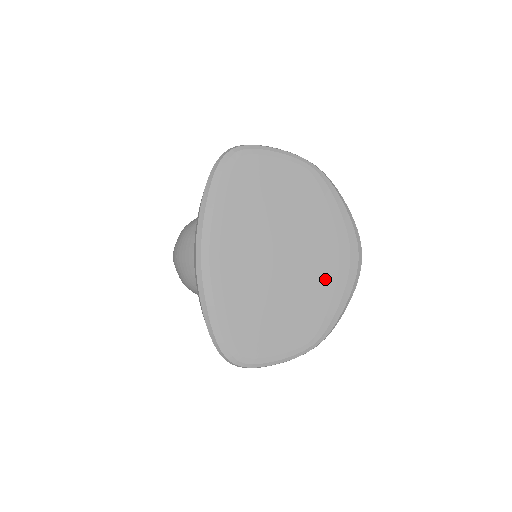
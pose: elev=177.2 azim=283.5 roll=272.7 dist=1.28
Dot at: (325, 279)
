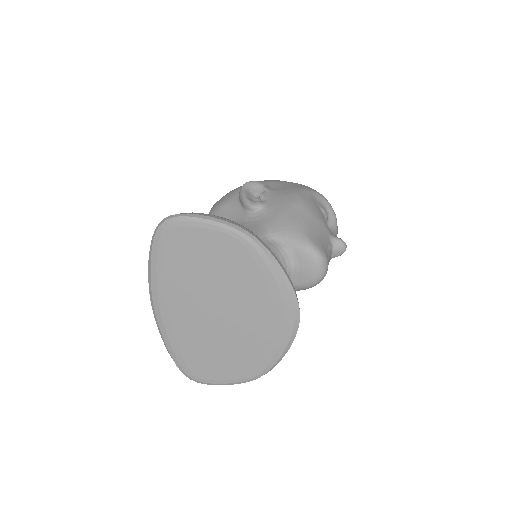
Dot at: (261, 332)
